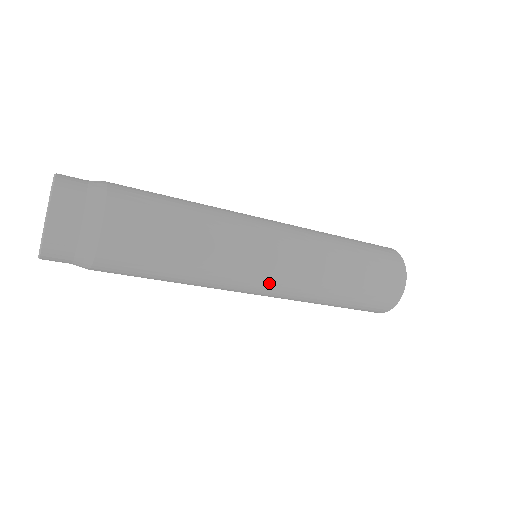
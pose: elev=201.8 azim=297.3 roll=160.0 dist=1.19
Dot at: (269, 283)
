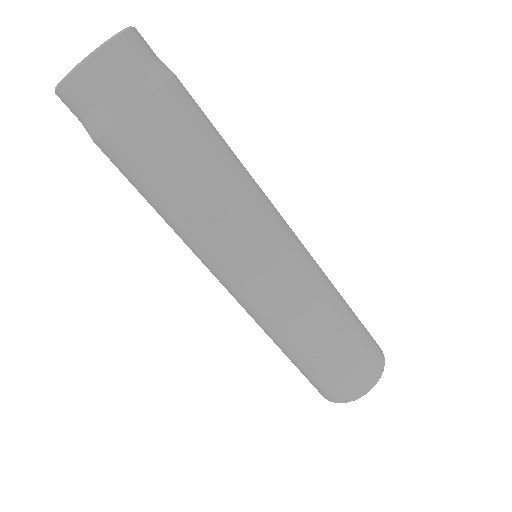
Dot at: (285, 262)
